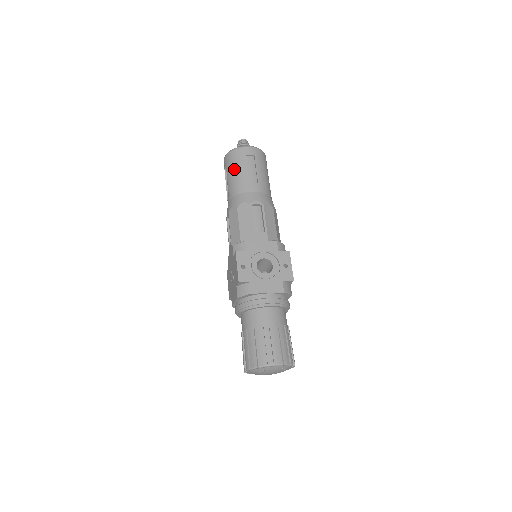
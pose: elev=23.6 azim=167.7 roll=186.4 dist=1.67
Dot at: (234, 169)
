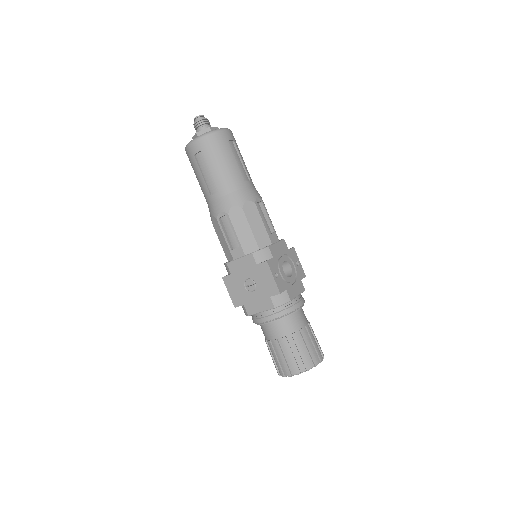
Dot at: (221, 159)
